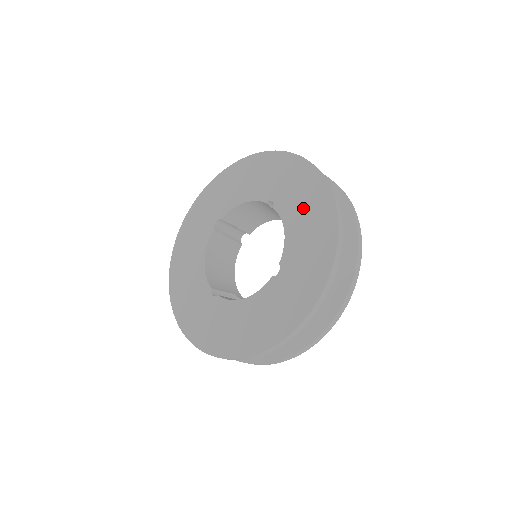
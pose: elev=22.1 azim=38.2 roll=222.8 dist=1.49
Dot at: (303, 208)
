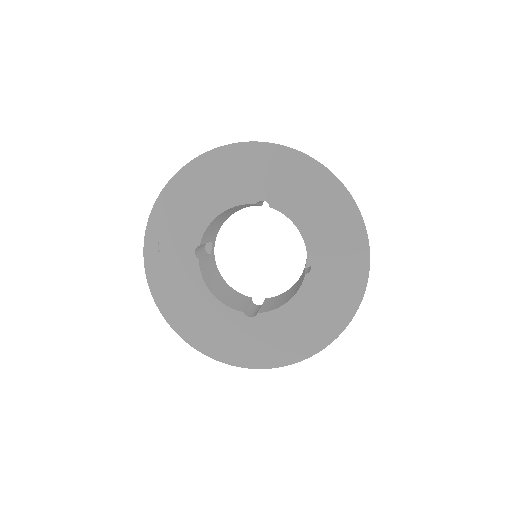
Dot at: (317, 311)
